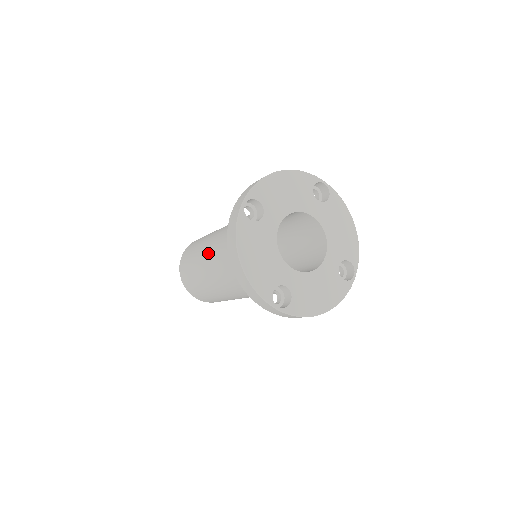
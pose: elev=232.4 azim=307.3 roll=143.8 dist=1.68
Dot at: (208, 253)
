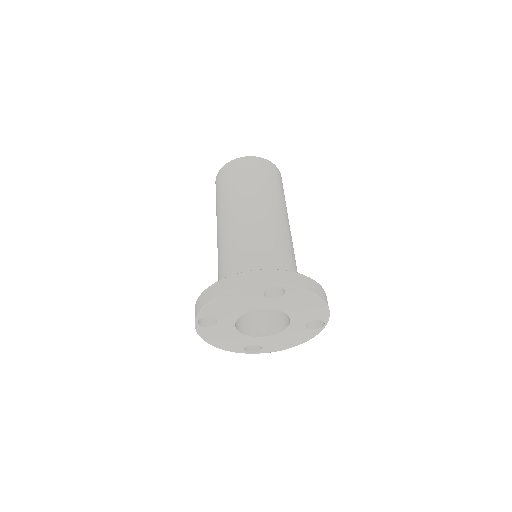
Dot at: occluded
